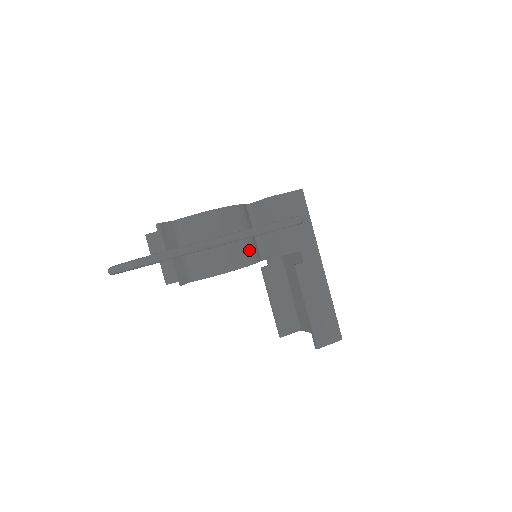
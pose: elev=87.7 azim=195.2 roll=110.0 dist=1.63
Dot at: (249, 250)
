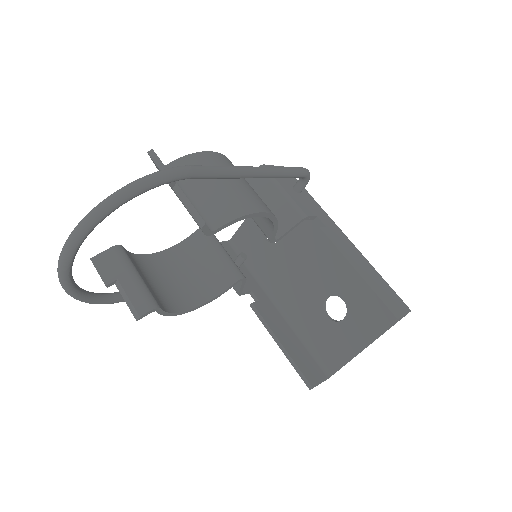
Dot at: occluded
